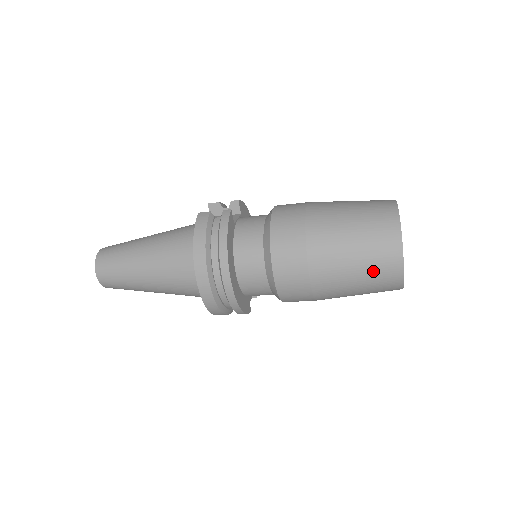
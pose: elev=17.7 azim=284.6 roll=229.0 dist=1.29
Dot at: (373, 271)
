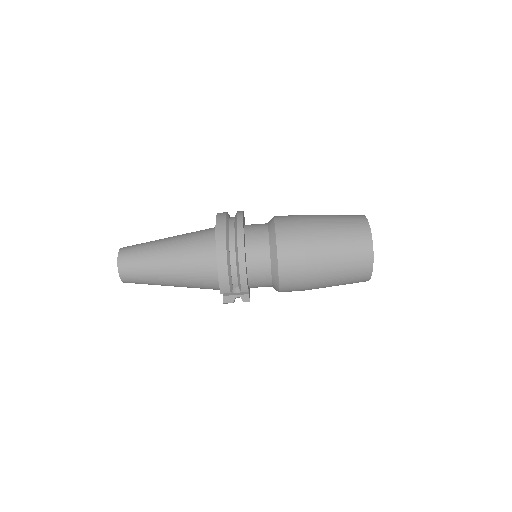
Dot at: (350, 235)
